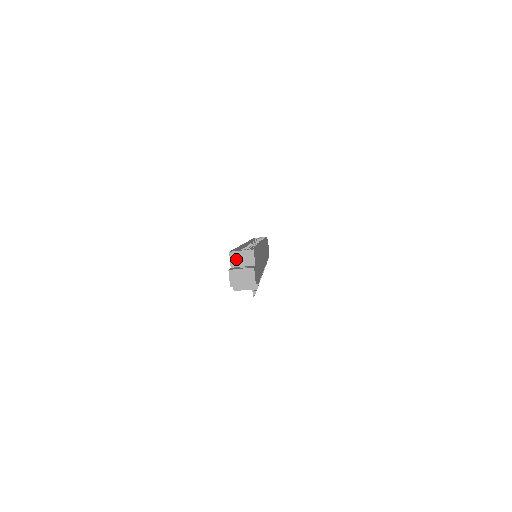
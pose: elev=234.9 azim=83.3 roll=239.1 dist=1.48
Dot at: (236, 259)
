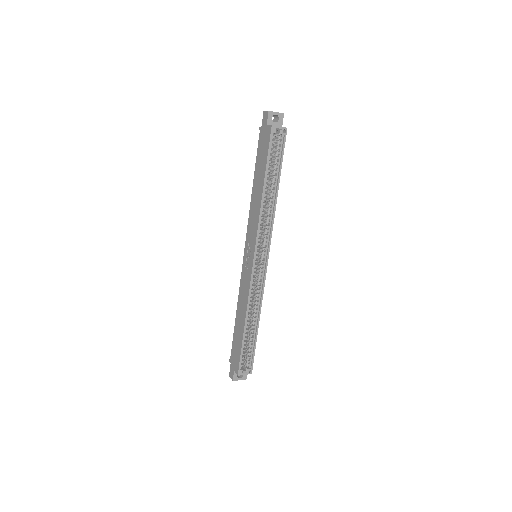
Dot at: occluded
